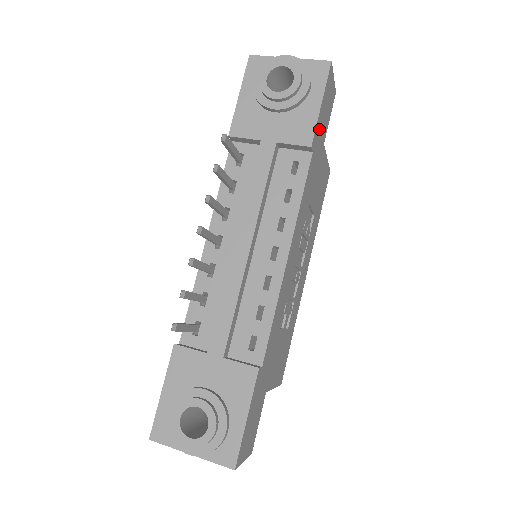
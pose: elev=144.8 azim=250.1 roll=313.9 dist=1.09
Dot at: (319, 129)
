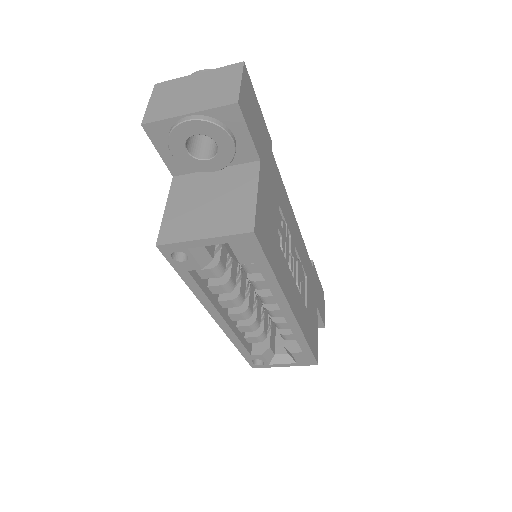
Dot at: (316, 281)
